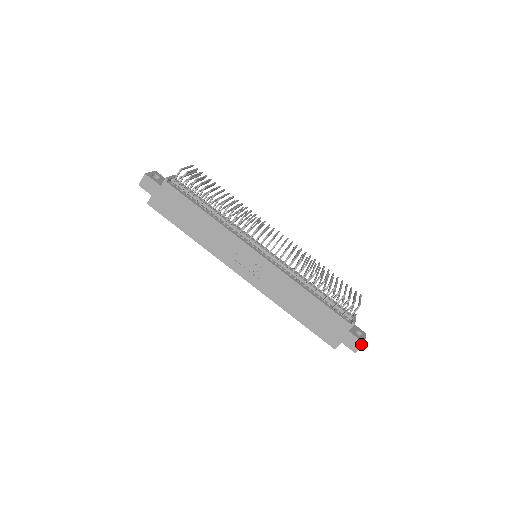
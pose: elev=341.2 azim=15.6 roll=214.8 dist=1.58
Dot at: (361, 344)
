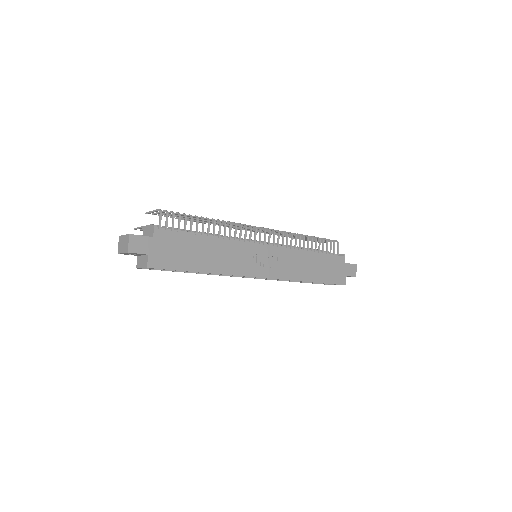
Dot at: (355, 267)
